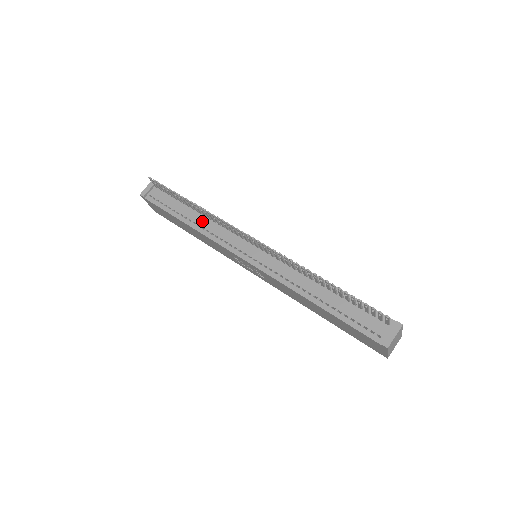
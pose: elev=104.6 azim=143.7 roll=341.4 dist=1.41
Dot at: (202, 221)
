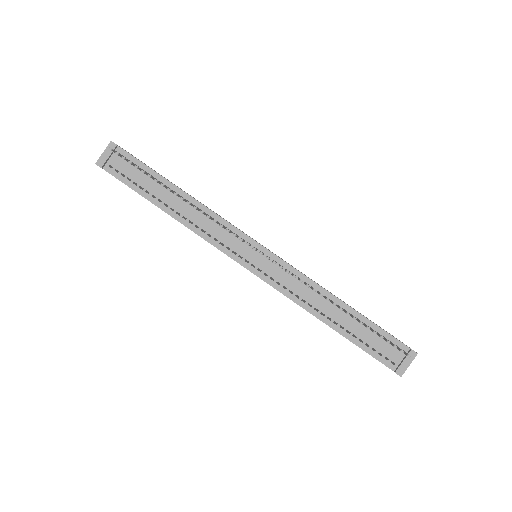
Dot at: (188, 212)
